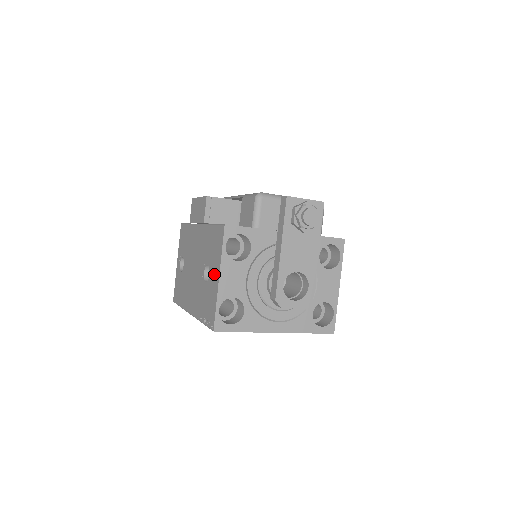
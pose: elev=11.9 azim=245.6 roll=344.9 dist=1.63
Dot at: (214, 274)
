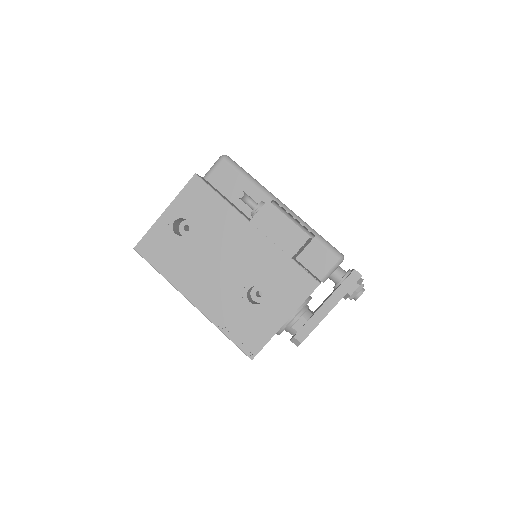
Dot at: (276, 311)
